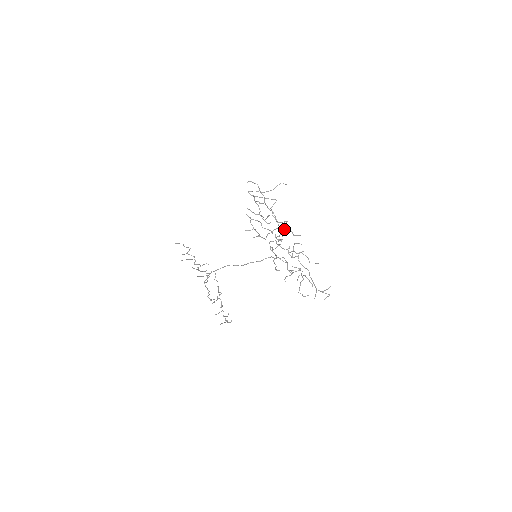
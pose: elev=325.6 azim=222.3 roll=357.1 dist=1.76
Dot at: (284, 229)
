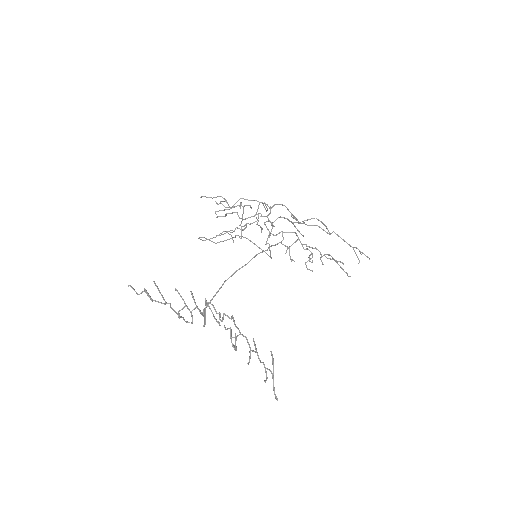
Dot at: (270, 208)
